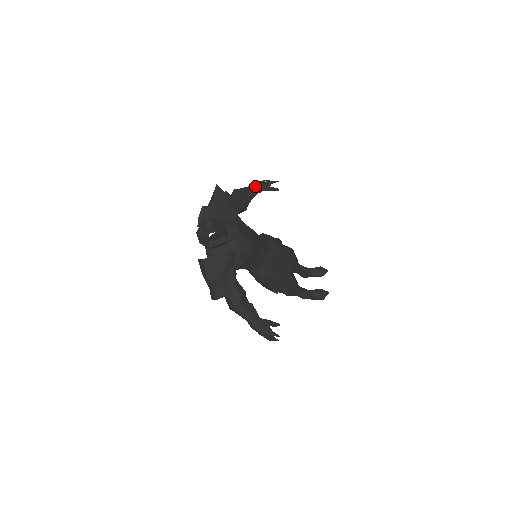
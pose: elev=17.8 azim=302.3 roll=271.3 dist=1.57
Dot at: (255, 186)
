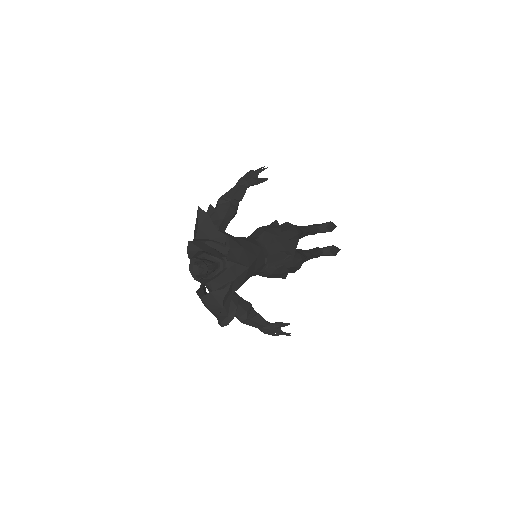
Dot at: (241, 184)
